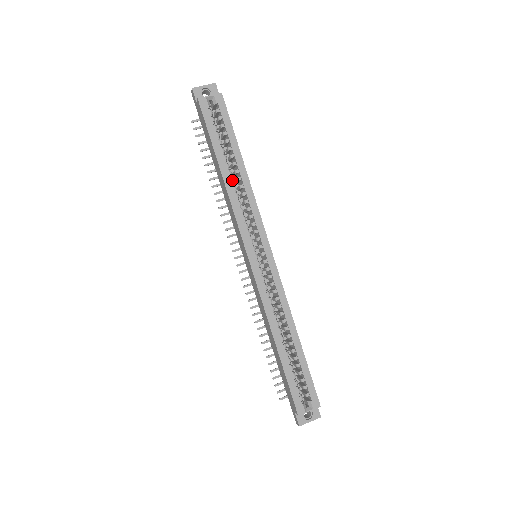
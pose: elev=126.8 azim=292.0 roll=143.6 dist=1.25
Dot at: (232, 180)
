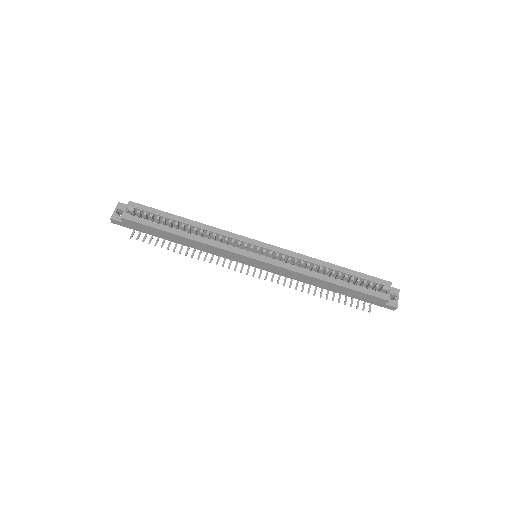
Dot at: (193, 234)
